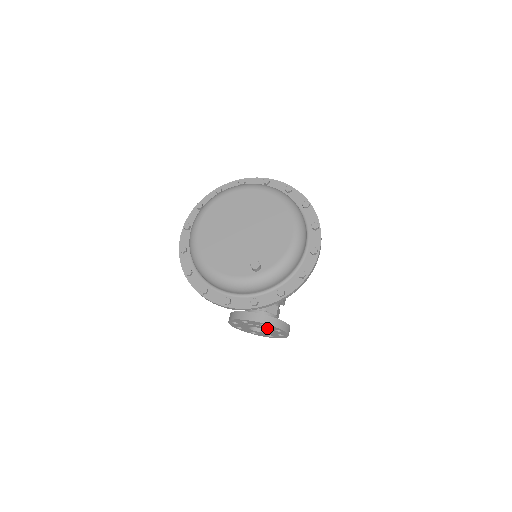
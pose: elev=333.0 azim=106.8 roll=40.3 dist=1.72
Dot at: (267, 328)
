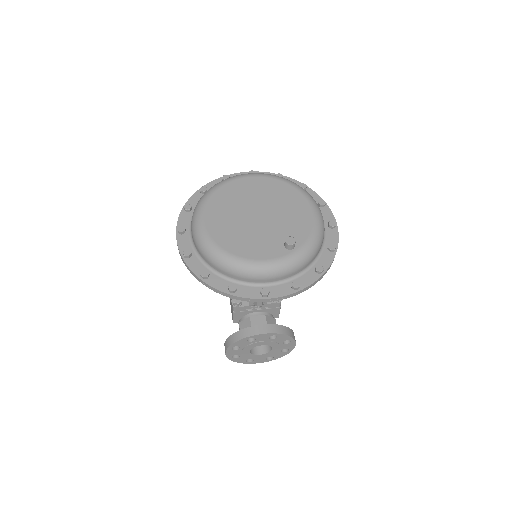
Dot at: (275, 342)
